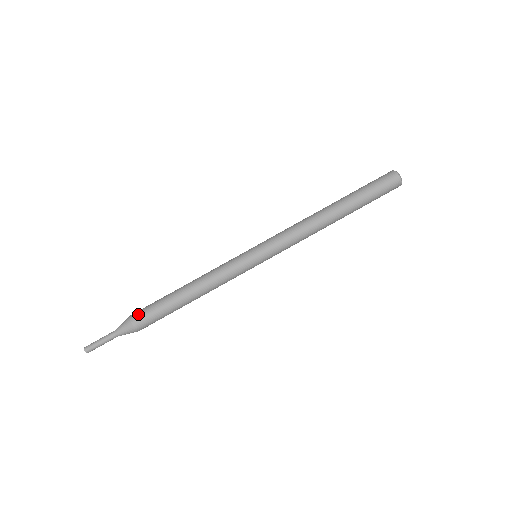
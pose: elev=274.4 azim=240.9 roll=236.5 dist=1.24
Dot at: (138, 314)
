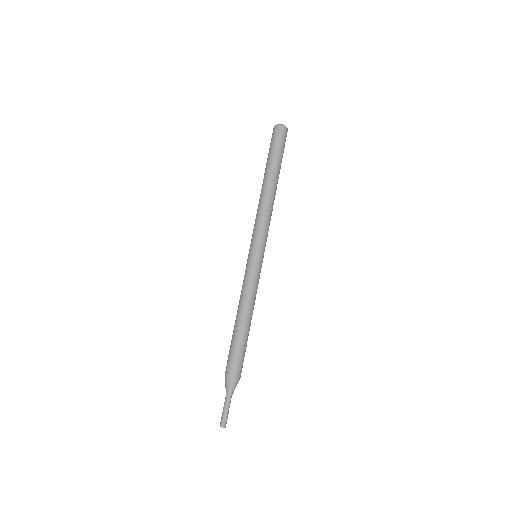
Dot at: (234, 368)
